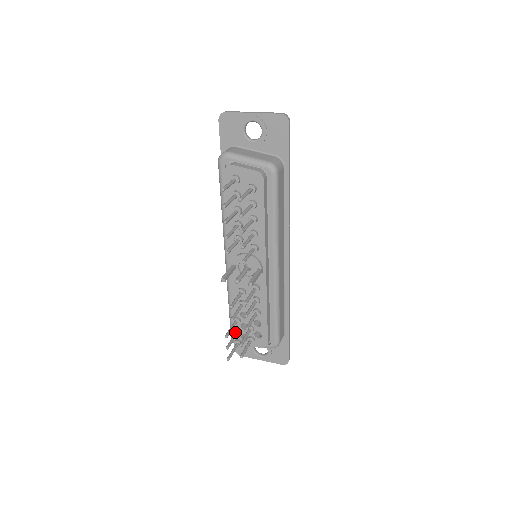
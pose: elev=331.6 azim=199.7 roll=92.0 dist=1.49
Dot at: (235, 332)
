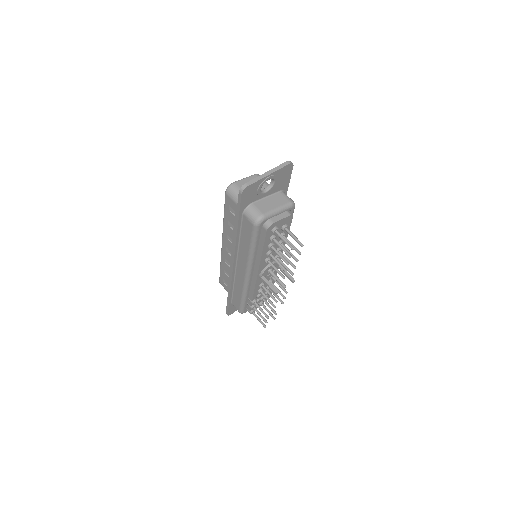
Dot at: (254, 309)
